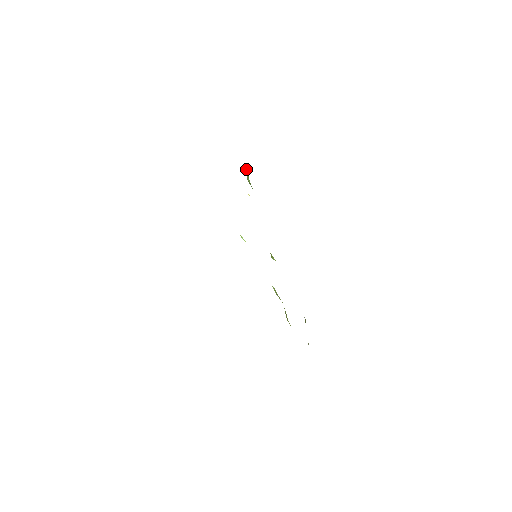
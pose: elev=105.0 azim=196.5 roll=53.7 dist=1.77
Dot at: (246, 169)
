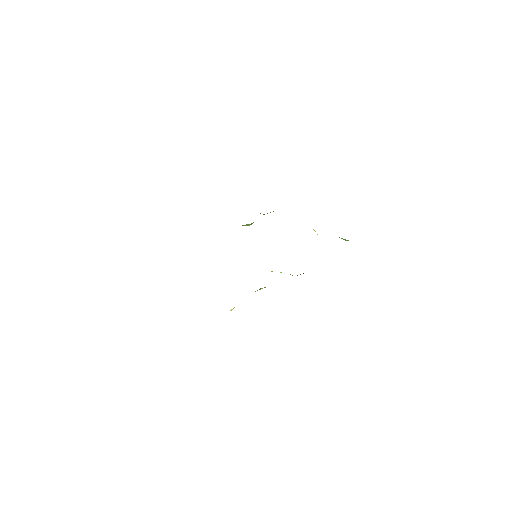
Dot at: occluded
